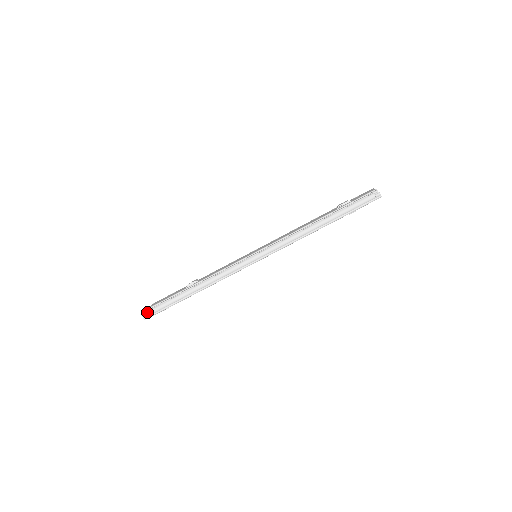
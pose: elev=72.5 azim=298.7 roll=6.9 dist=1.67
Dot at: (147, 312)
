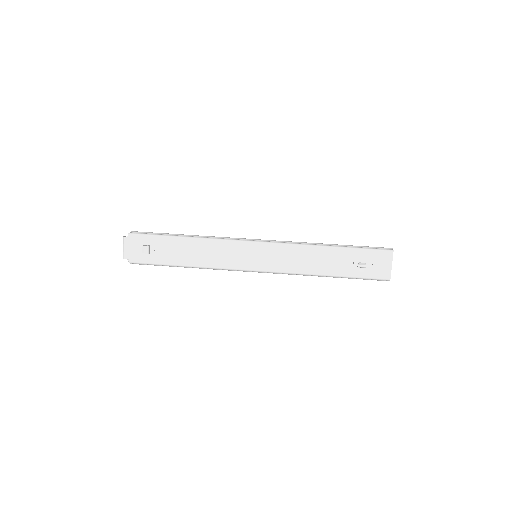
Dot at: (134, 232)
